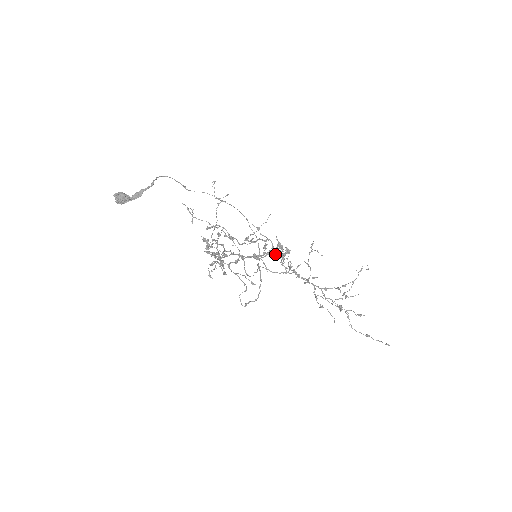
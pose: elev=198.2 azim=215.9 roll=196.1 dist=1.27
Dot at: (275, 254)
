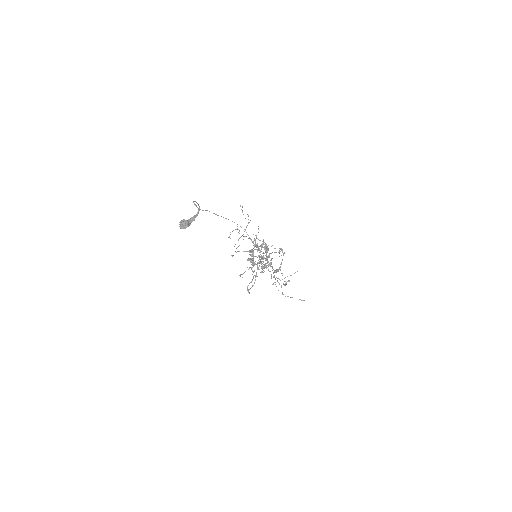
Dot at: occluded
